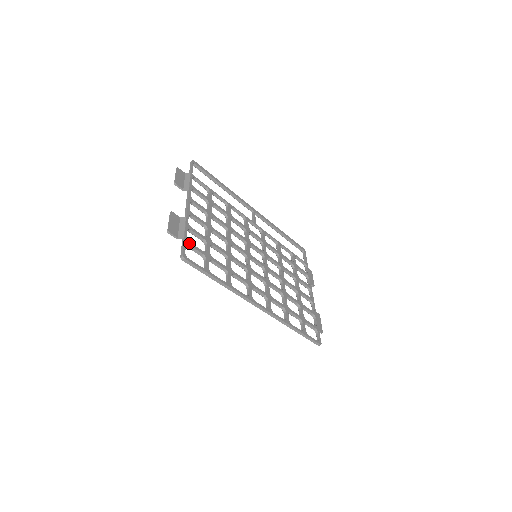
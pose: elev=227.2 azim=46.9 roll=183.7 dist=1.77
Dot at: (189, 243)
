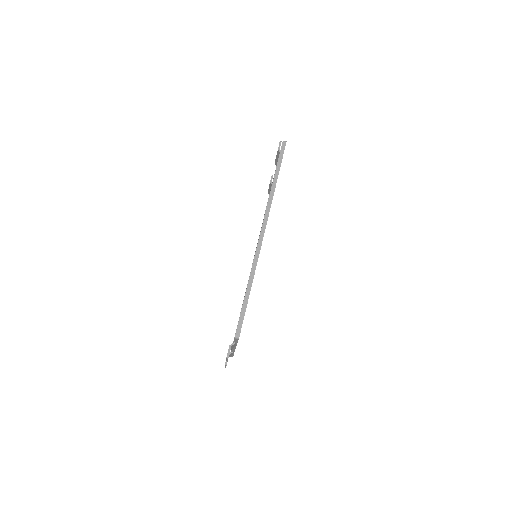
Dot at: occluded
